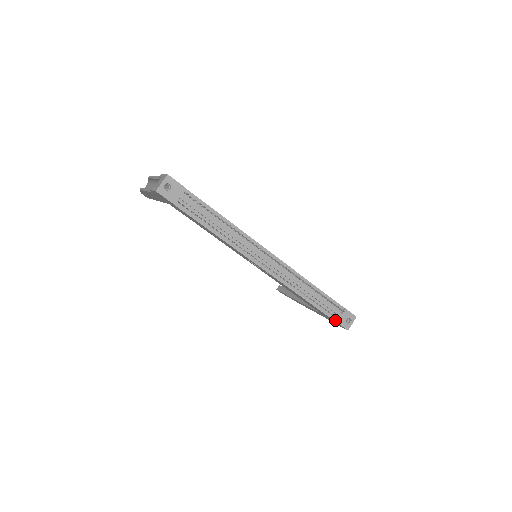
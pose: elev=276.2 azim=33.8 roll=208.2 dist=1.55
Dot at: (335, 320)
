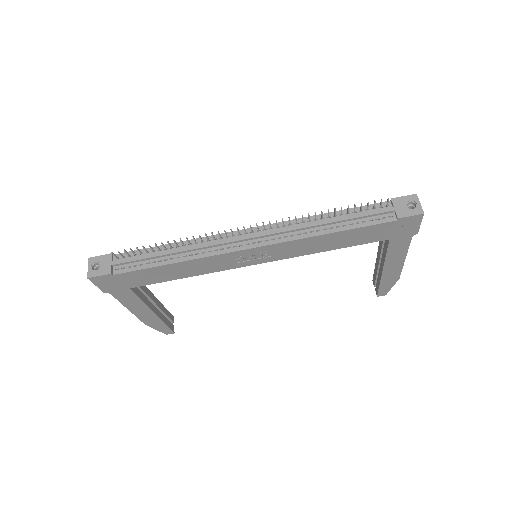
Dot at: (395, 219)
